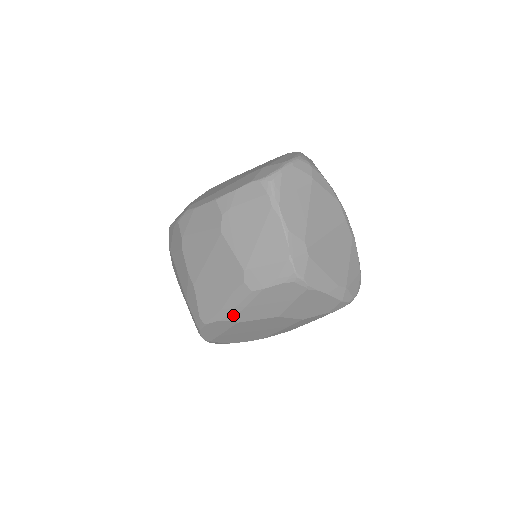
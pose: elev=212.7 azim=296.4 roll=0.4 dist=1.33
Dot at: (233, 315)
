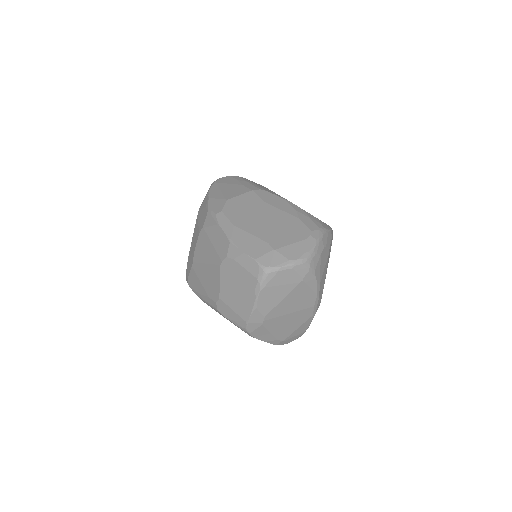
Dot at: (204, 302)
